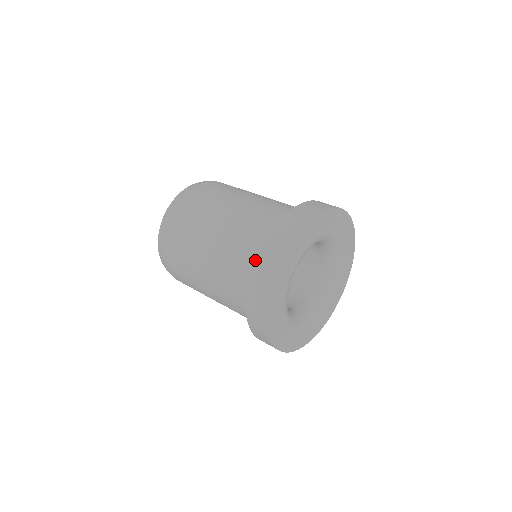
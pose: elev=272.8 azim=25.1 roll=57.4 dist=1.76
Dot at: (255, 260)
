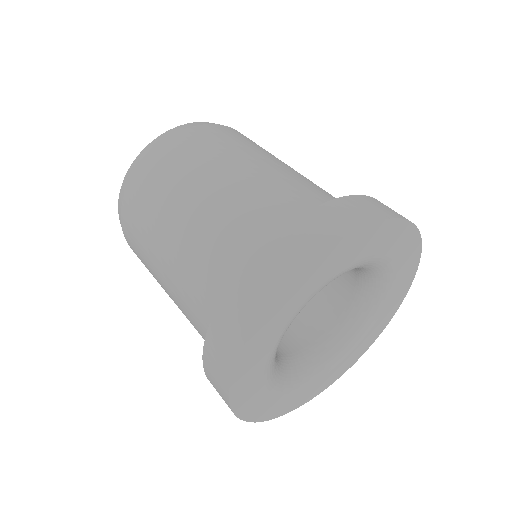
Dot at: occluded
